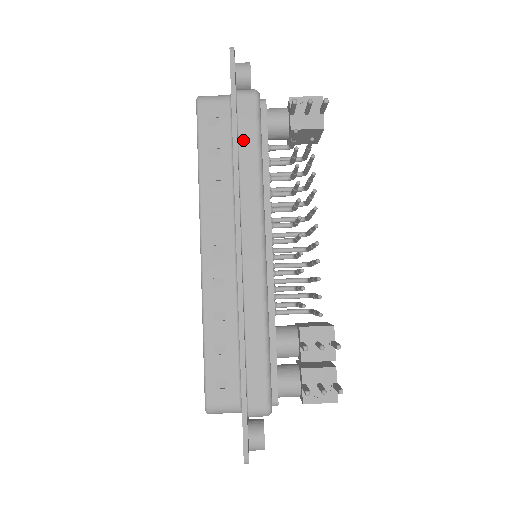
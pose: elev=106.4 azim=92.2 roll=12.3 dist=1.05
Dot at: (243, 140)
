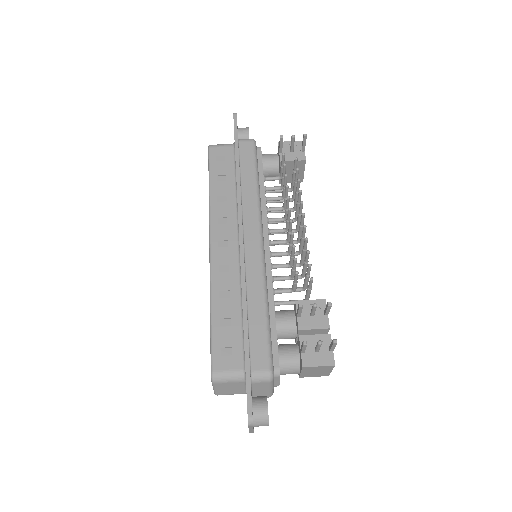
Dot at: (244, 168)
